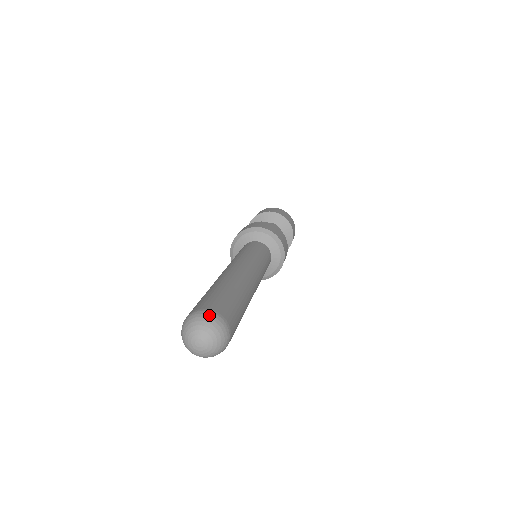
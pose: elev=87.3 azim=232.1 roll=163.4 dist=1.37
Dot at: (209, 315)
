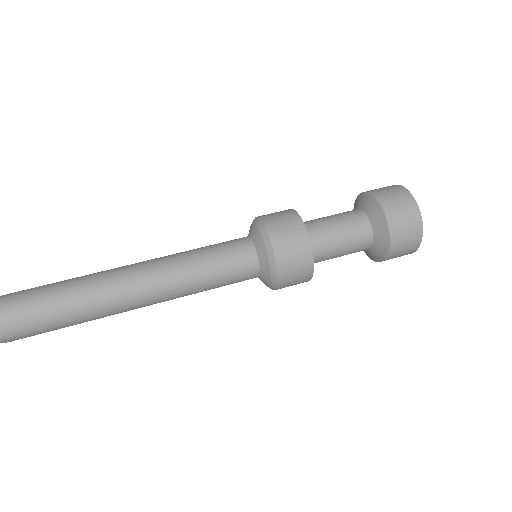
Dot at: out of frame
